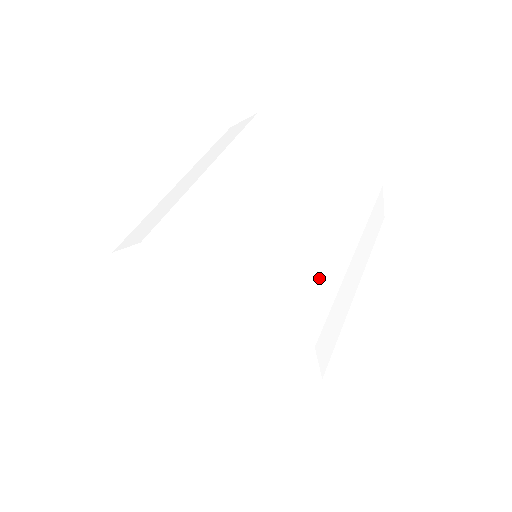
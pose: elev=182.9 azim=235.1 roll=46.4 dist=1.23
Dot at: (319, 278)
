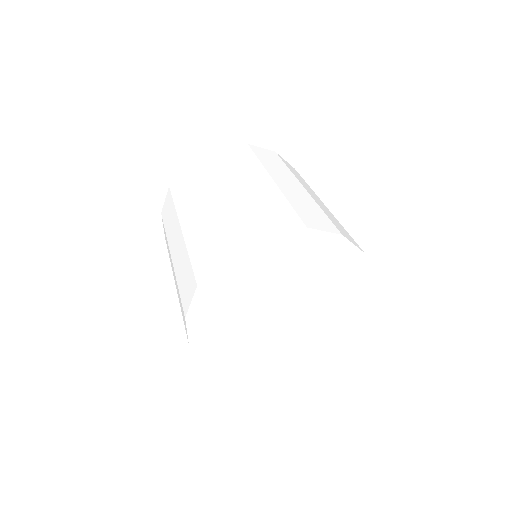
Dot at: occluded
